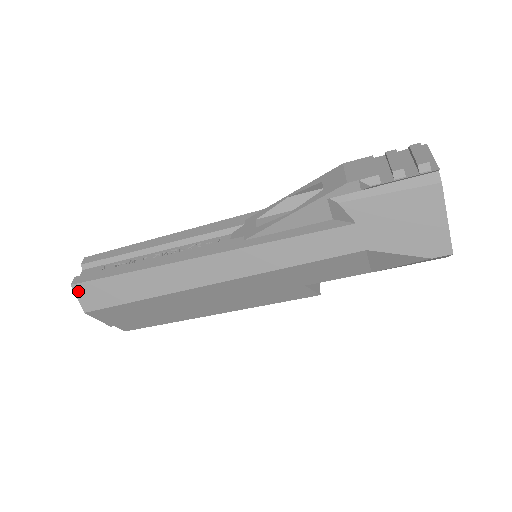
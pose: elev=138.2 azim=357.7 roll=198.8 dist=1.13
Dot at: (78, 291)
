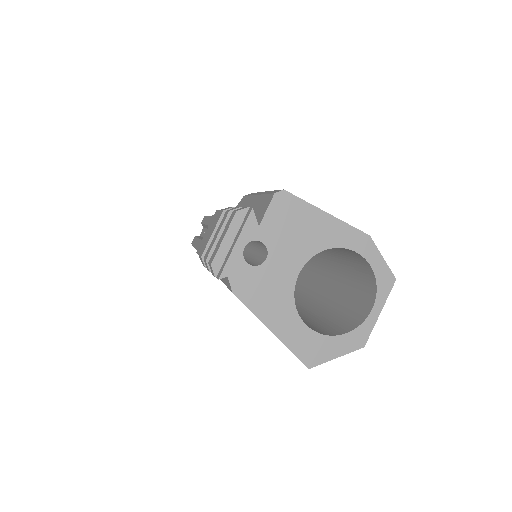
Dot at: occluded
